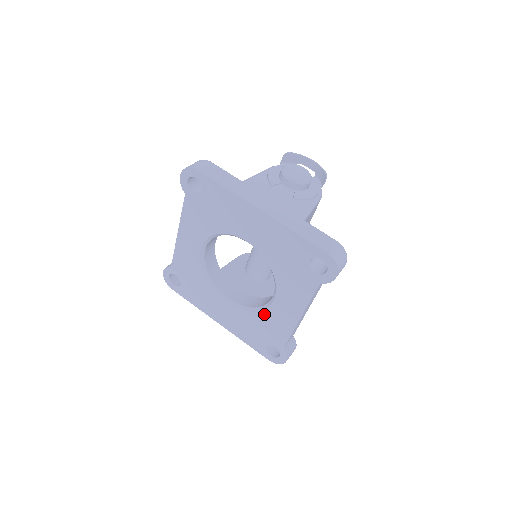
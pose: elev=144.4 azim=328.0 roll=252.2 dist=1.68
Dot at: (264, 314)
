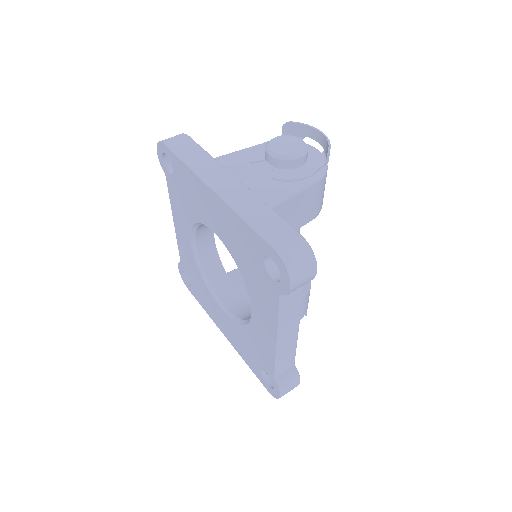
Dot at: (249, 329)
